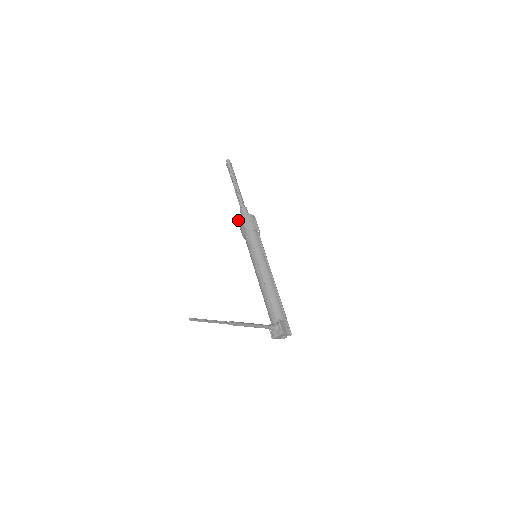
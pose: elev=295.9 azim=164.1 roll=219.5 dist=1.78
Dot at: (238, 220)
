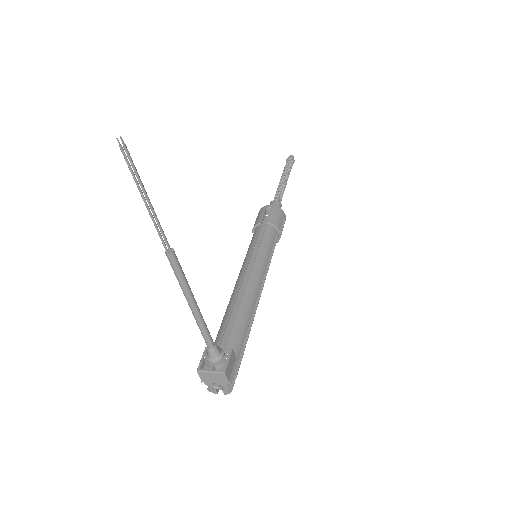
Dot at: (262, 207)
